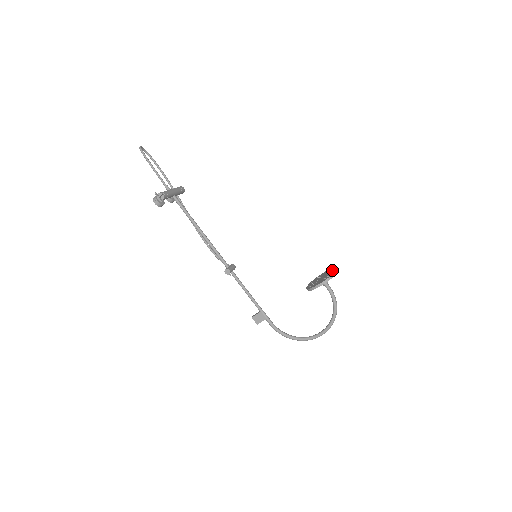
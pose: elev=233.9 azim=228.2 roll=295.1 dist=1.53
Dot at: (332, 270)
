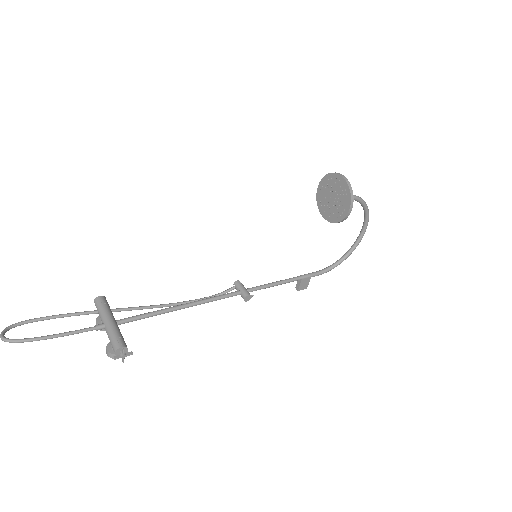
Dot at: (334, 181)
